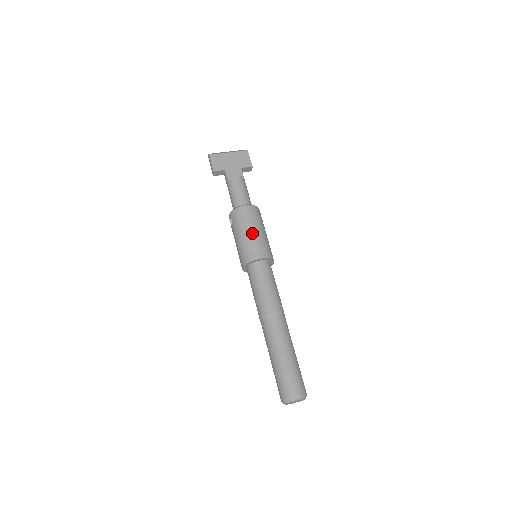
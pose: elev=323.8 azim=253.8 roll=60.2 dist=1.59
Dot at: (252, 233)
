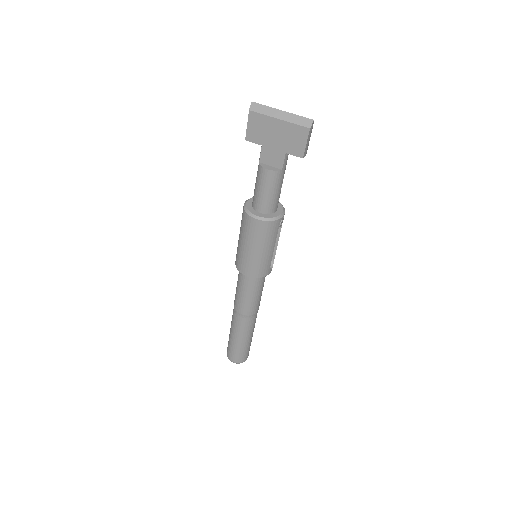
Dot at: (249, 250)
